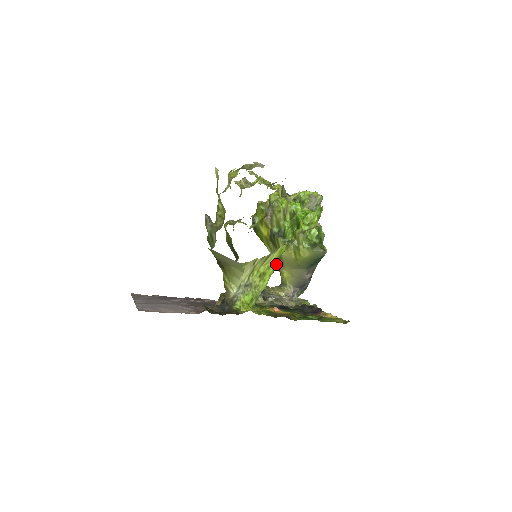
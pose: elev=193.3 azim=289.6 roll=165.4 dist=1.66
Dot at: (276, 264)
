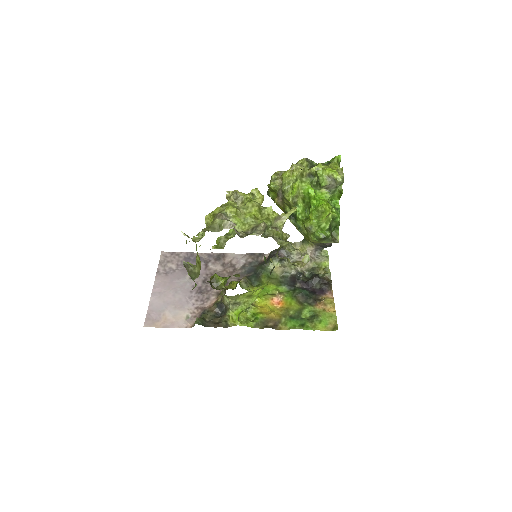
Dot at: occluded
